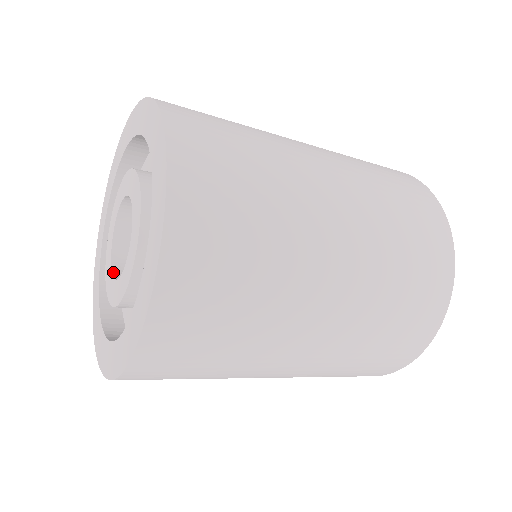
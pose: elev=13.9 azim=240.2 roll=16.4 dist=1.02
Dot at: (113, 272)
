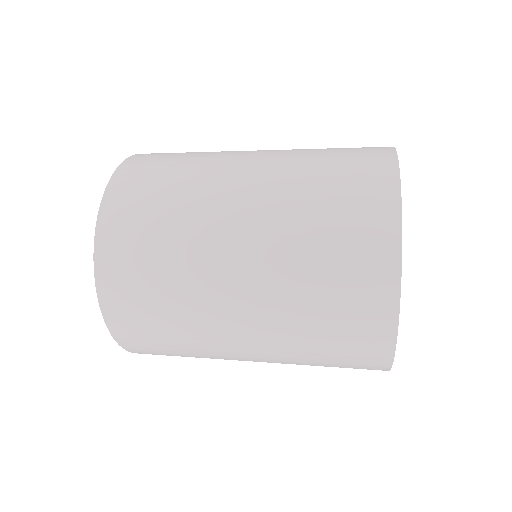
Dot at: occluded
